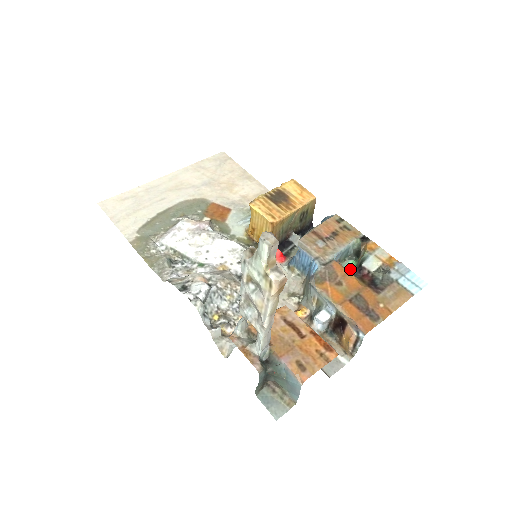
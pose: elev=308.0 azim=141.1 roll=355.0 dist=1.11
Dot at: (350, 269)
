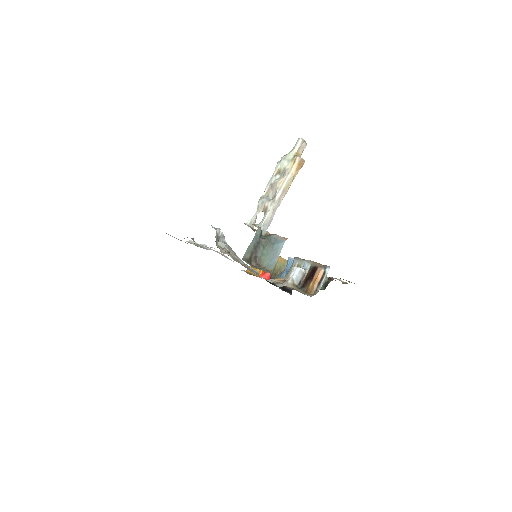
Dot at: occluded
